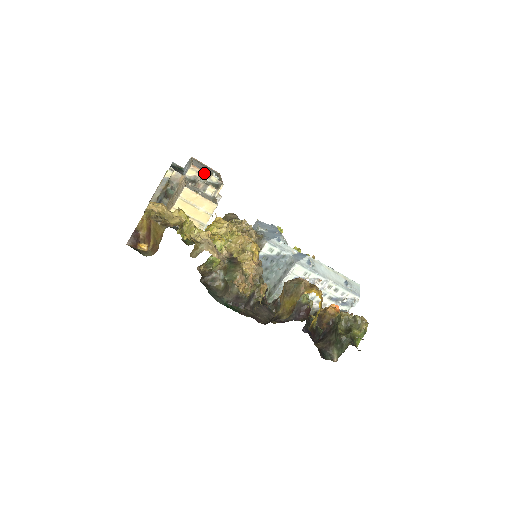
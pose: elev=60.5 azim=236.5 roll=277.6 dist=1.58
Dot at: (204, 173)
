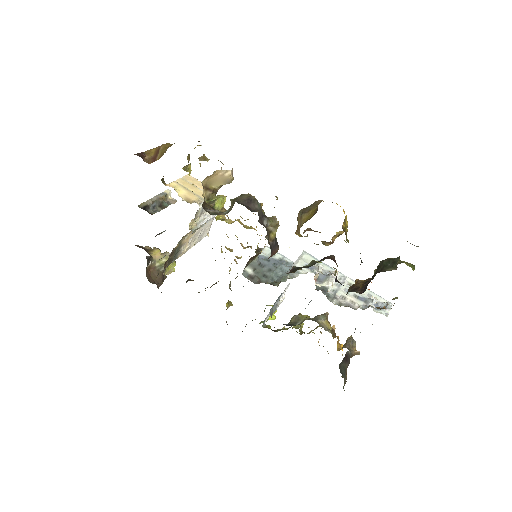
Dot at: occluded
